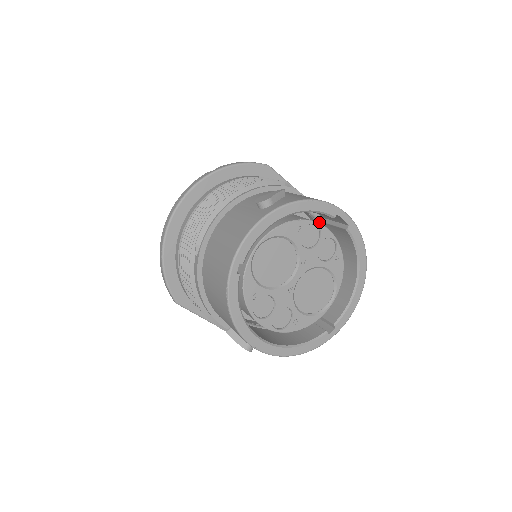
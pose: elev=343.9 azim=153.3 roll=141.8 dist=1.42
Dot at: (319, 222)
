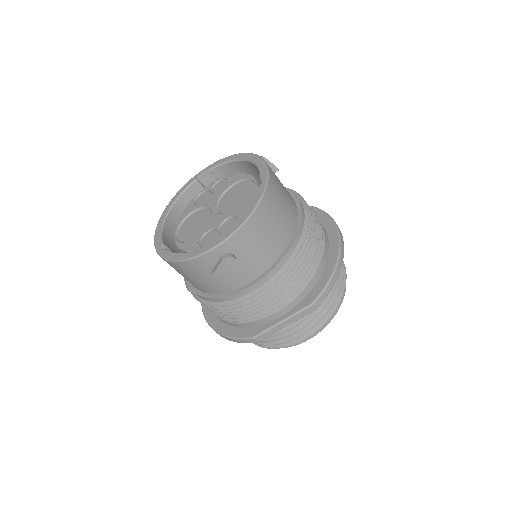
Dot at: occluded
